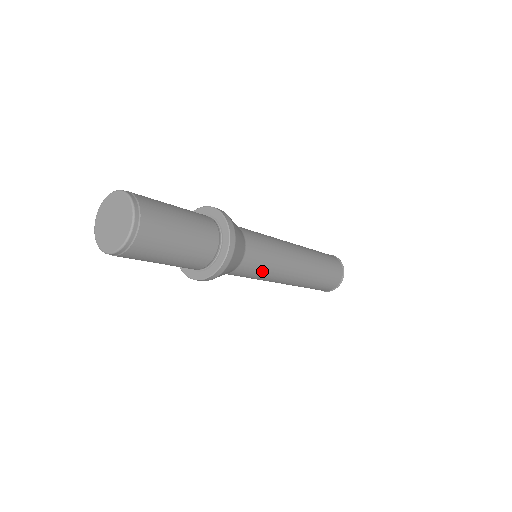
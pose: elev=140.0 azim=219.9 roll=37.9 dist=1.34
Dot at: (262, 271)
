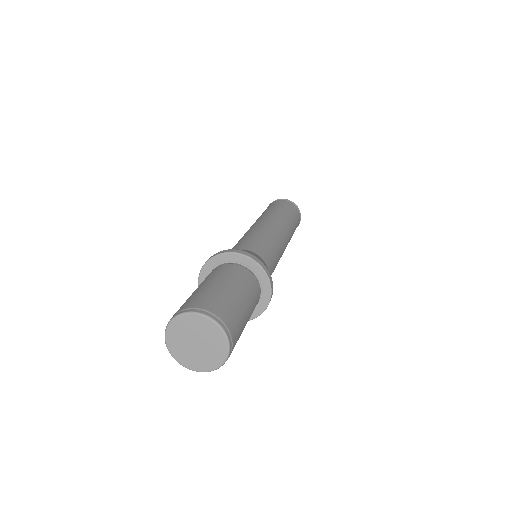
Dot at: occluded
